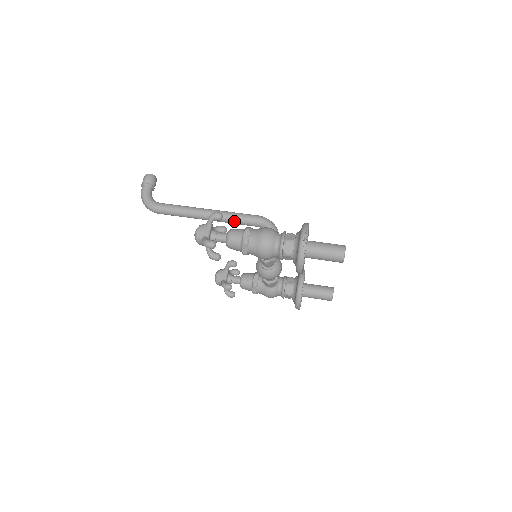
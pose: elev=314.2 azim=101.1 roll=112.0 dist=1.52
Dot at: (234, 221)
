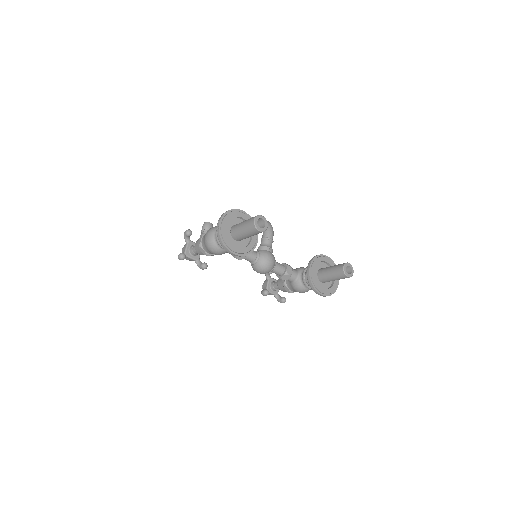
Dot at: occluded
